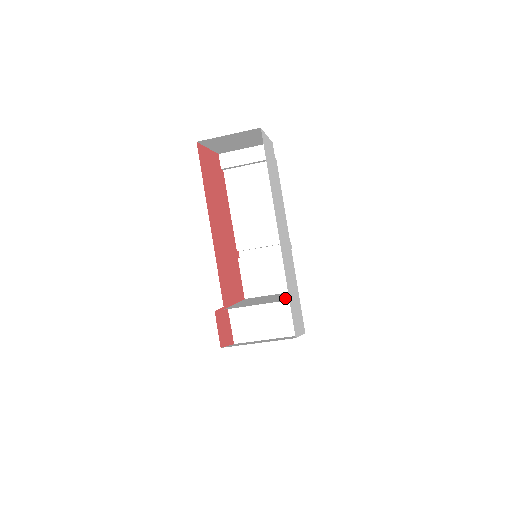
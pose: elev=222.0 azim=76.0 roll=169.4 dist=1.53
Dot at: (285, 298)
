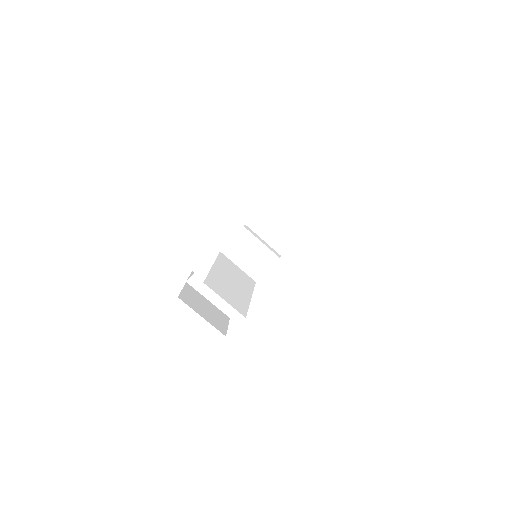
Dot at: (245, 305)
